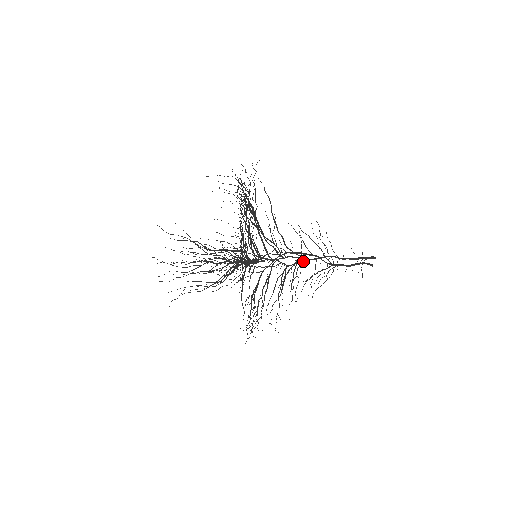
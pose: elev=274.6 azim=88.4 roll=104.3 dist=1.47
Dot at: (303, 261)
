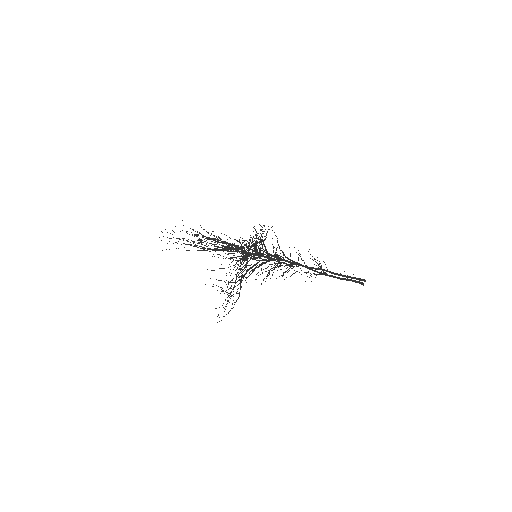
Dot at: (298, 266)
